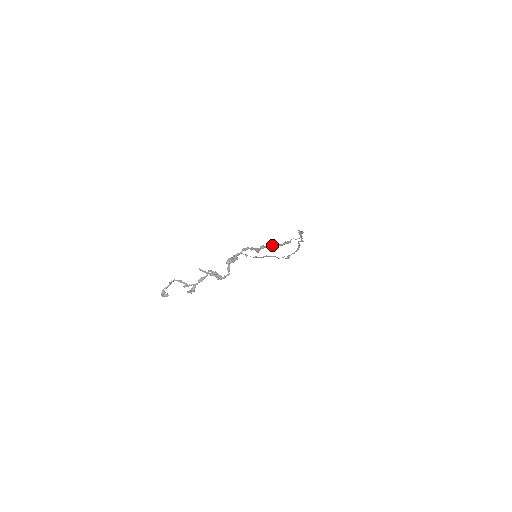
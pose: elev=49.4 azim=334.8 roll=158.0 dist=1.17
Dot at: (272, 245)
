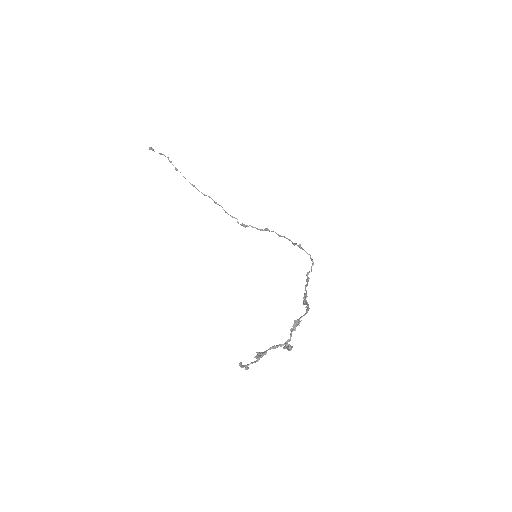
Dot at: occluded
